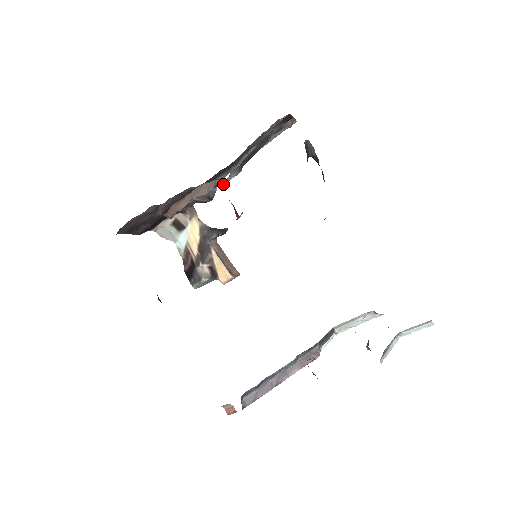
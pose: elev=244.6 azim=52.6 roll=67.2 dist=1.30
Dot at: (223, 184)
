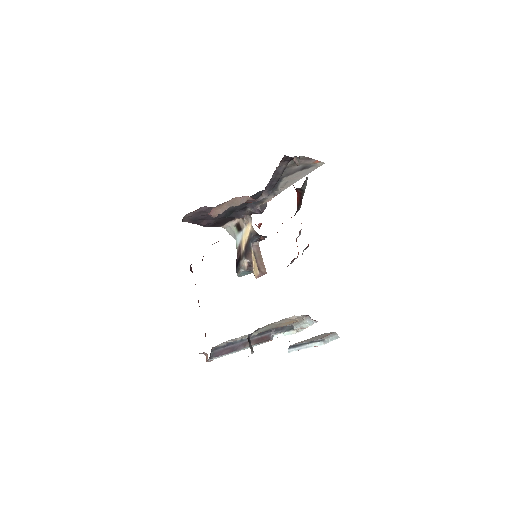
Dot at: occluded
